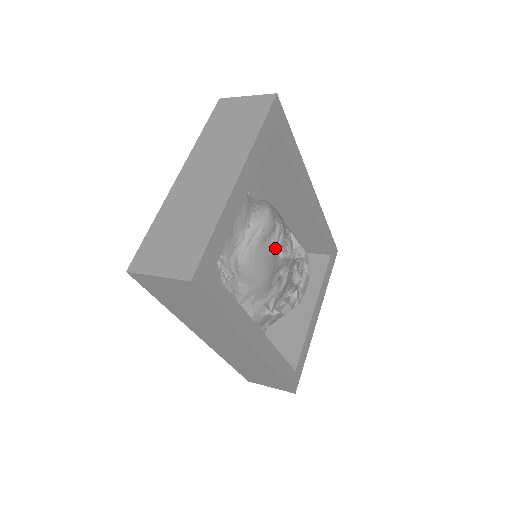
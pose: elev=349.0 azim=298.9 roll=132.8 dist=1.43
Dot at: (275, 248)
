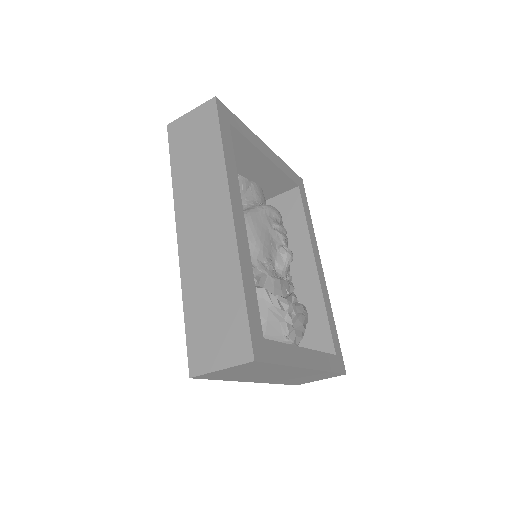
Dot at: (277, 230)
